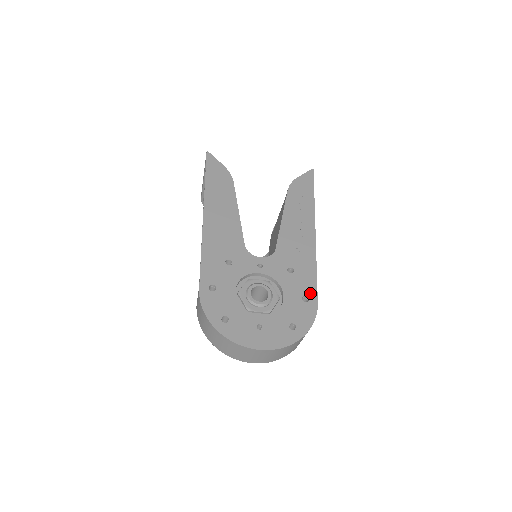
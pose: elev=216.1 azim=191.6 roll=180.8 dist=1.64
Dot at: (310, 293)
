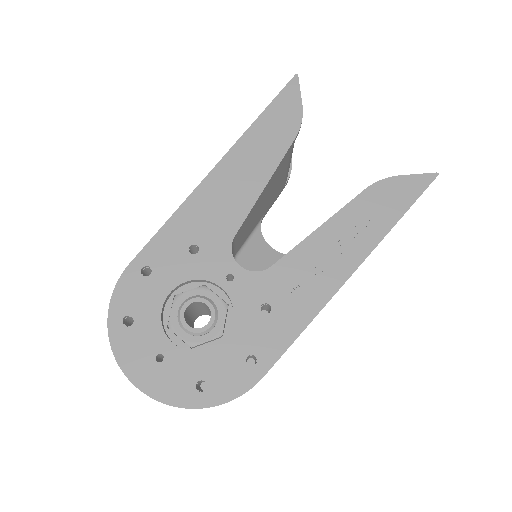
Dot at: (265, 357)
